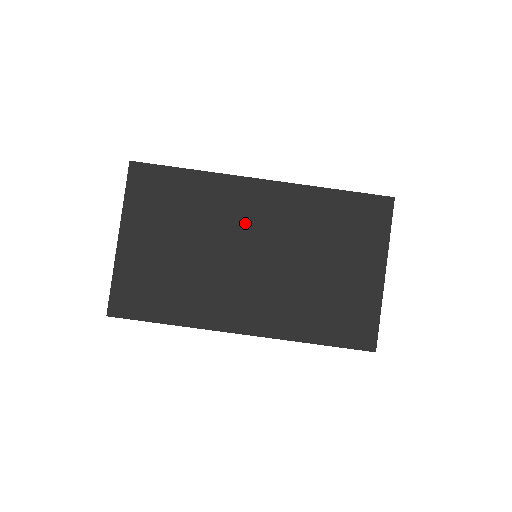
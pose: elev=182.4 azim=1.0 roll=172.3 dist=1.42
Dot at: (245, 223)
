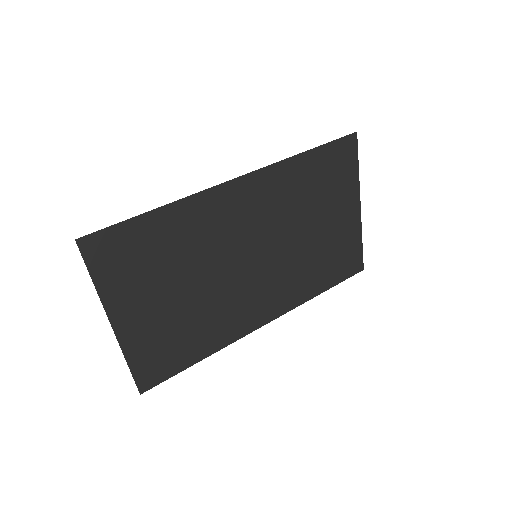
Dot at: (235, 232)
